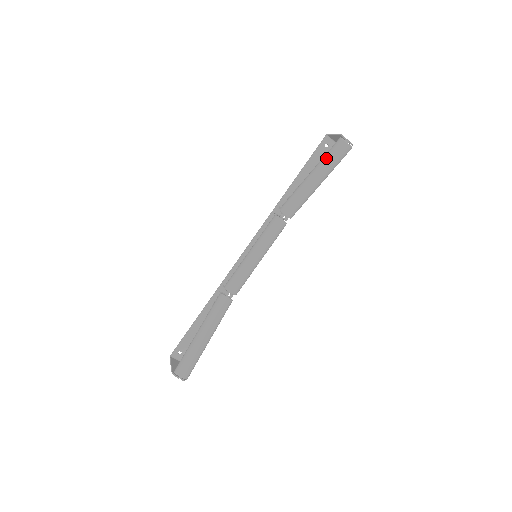
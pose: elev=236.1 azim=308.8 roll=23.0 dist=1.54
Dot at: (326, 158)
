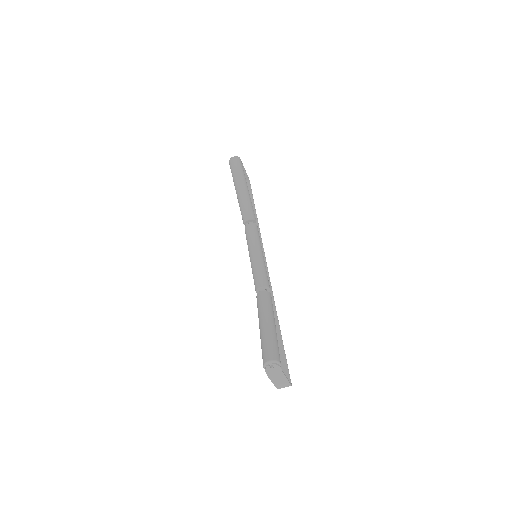
Dot at: (232, 175)
